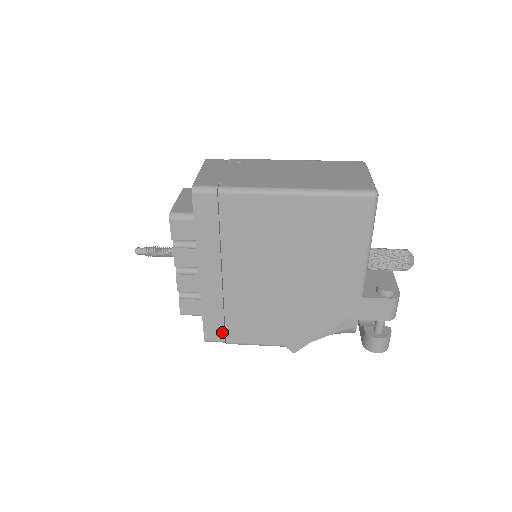
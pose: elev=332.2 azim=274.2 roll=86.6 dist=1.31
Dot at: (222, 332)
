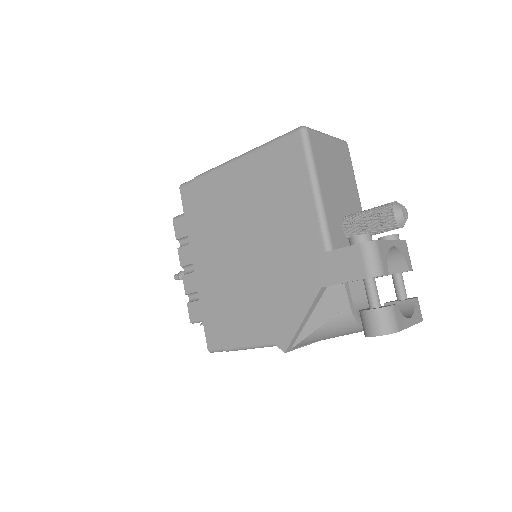
Dot at: (219, 335)
